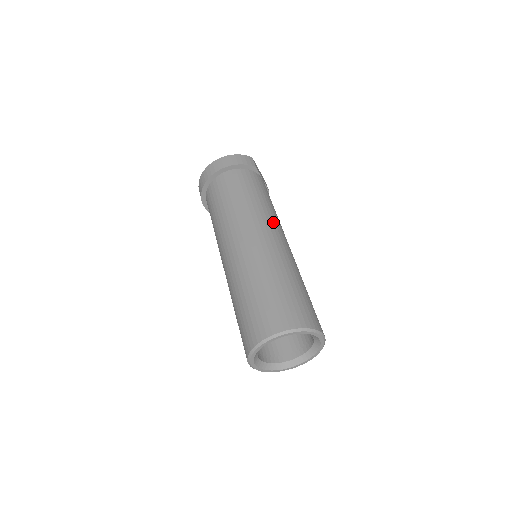
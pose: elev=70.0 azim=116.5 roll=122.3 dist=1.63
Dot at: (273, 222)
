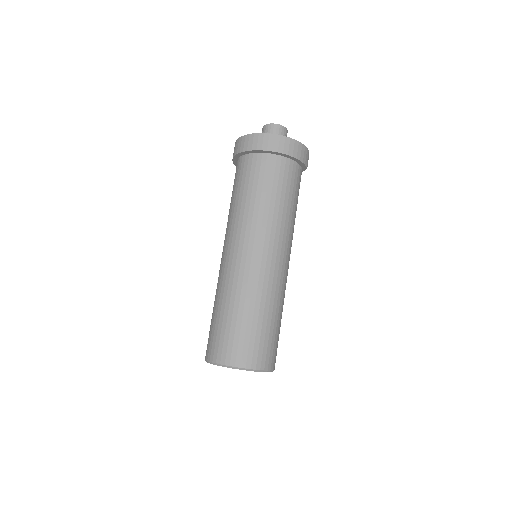
Dot at: occluded
